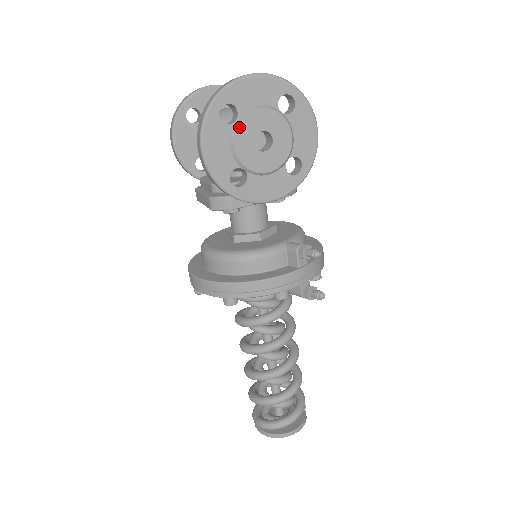
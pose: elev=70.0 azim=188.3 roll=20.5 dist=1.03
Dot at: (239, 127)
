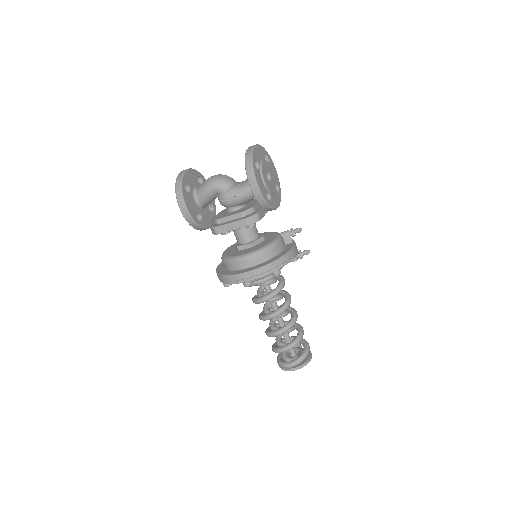
Dot at: (262, 170)
